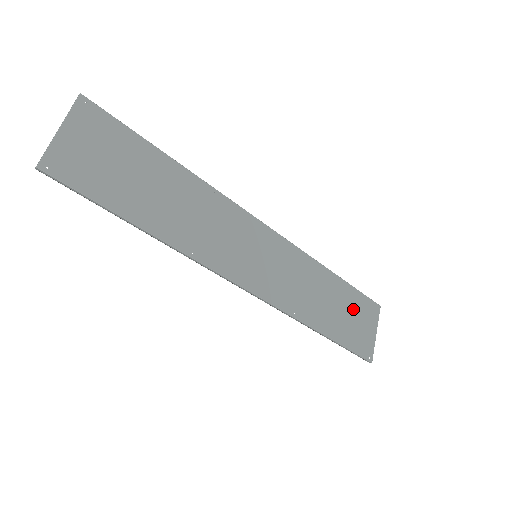
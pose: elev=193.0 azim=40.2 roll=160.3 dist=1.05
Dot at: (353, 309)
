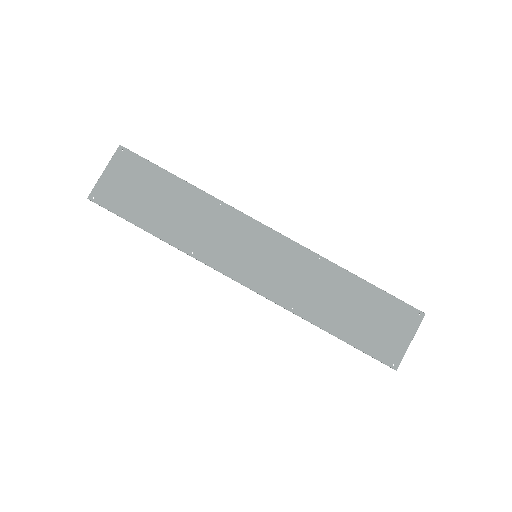
Dot at: (377, 312)
